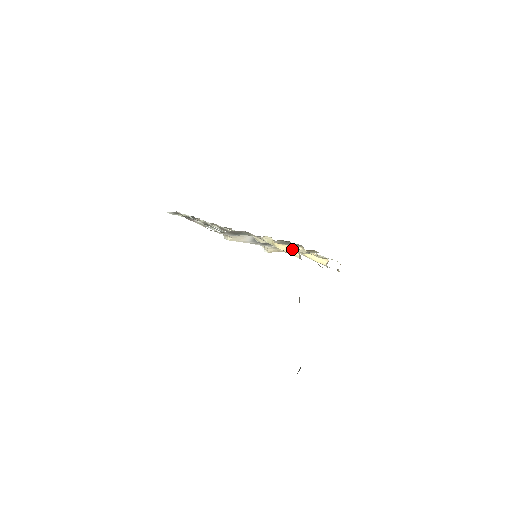
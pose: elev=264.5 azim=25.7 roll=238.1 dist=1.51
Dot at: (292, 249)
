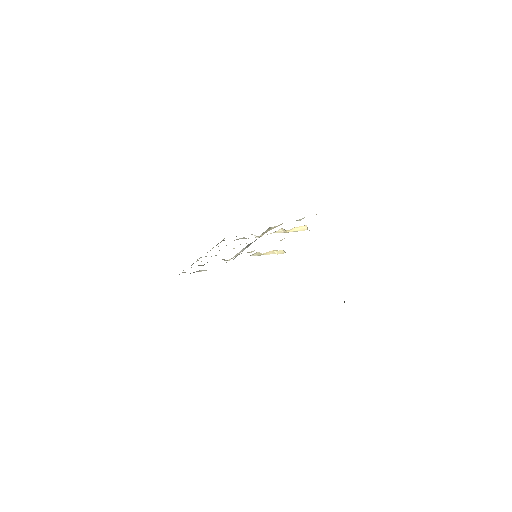
Dot at: (277, 251)
